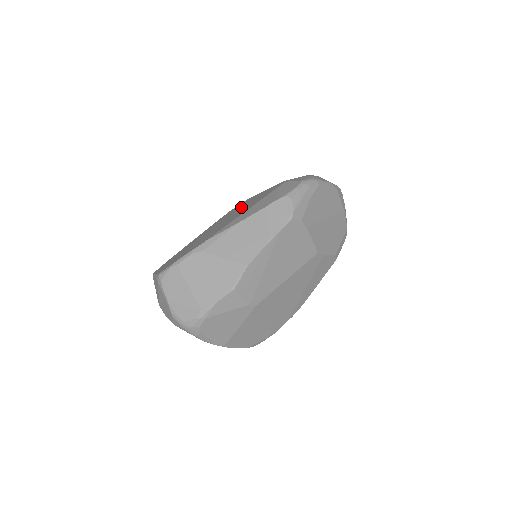
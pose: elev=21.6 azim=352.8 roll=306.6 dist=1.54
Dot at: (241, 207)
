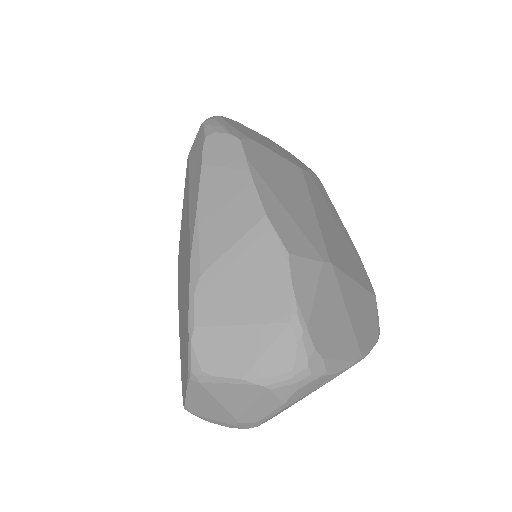
Dot at: occluded
